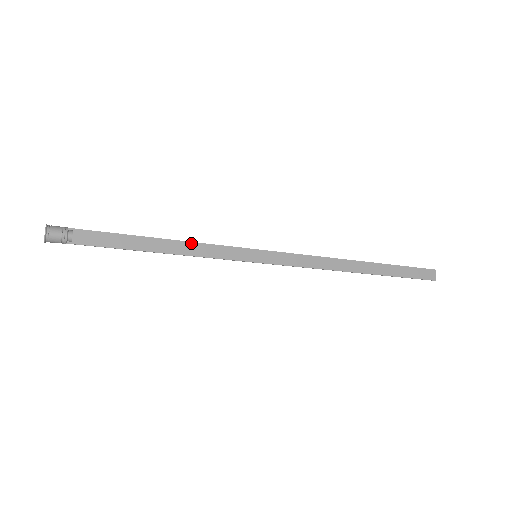
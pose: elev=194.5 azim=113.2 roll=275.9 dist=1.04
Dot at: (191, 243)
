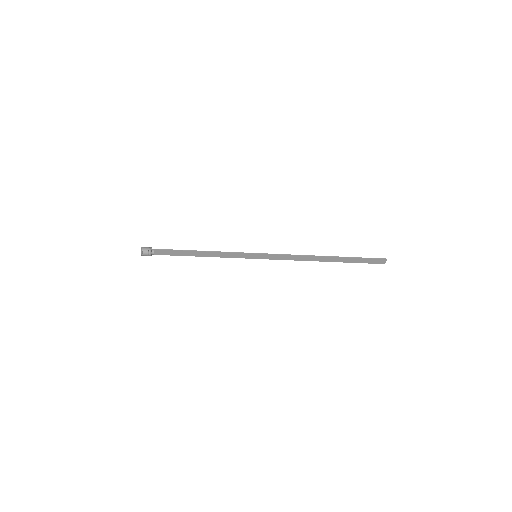
Dot at: (217, 252)
